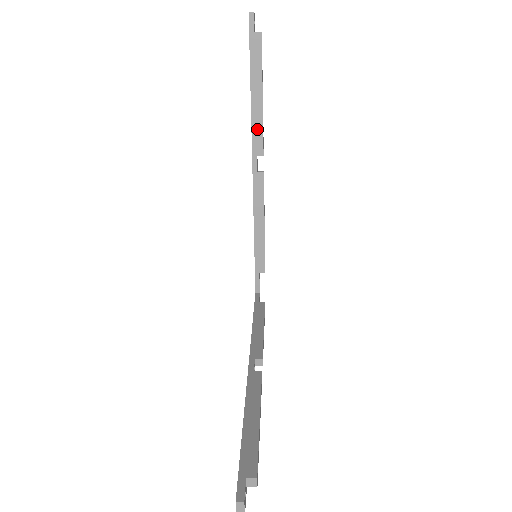
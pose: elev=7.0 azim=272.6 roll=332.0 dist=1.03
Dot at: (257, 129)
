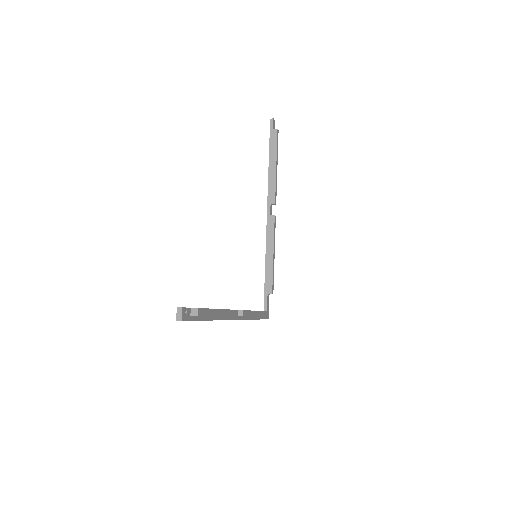
Dot at: (272, 186)
